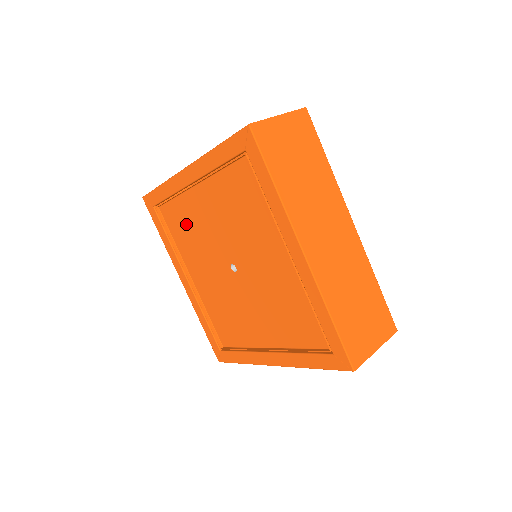
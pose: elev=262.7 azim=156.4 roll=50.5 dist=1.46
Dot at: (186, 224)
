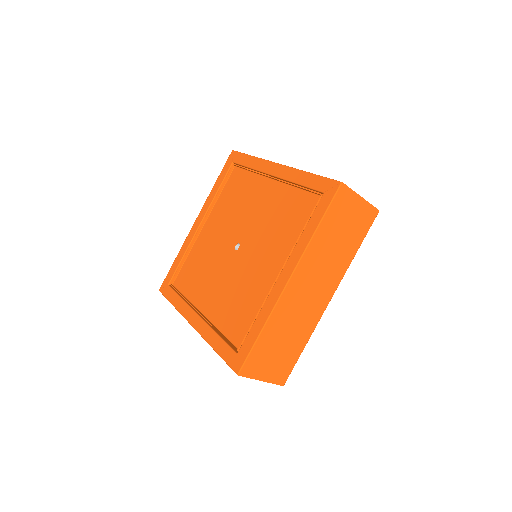
Dot at: (240, 193)
